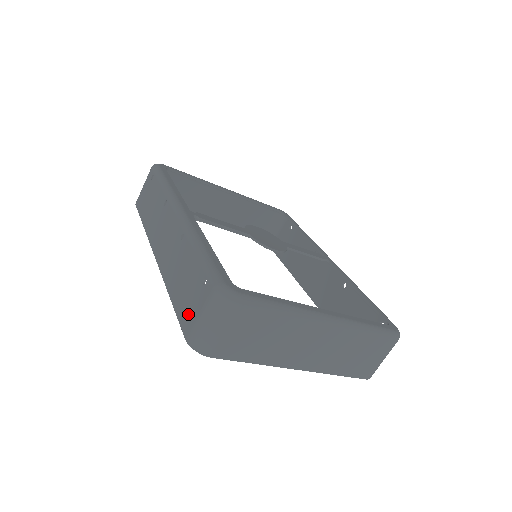
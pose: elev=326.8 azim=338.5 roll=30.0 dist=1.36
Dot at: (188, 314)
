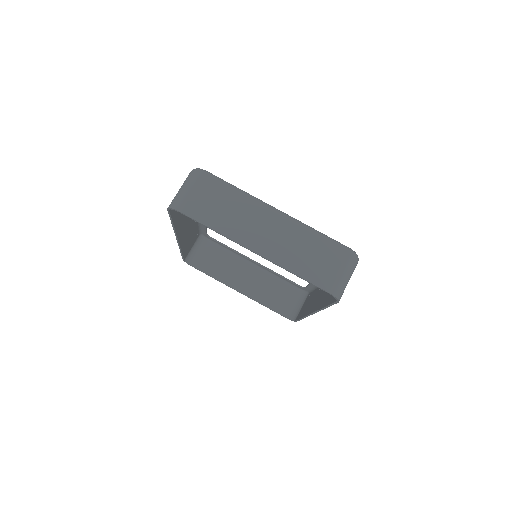
Dot at: occluded
